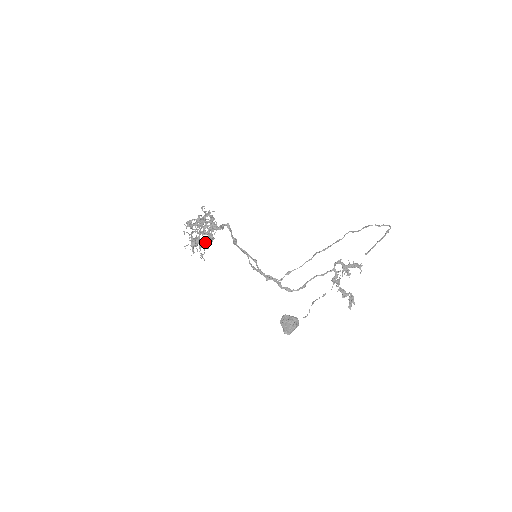
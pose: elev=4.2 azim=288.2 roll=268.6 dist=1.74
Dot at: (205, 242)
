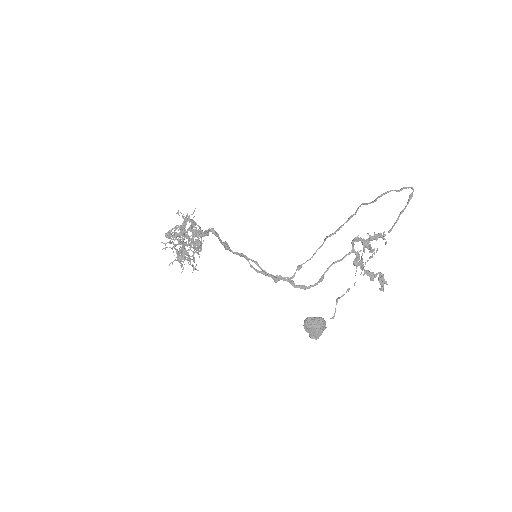
Dot at: occluded
